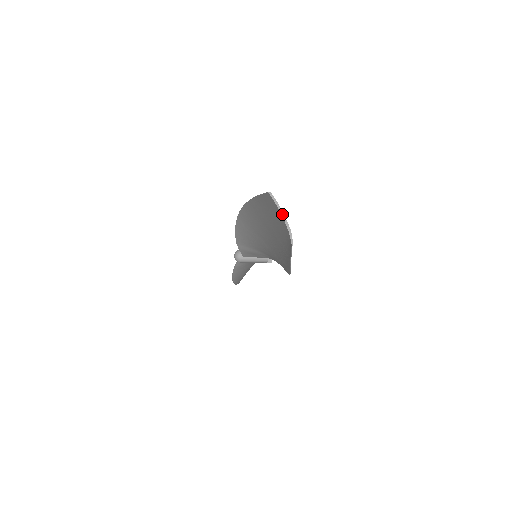
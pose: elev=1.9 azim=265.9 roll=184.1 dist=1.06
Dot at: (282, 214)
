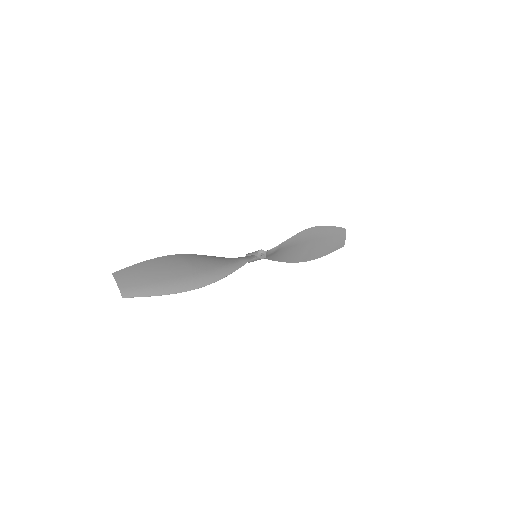
Dot at: (117, 283)
